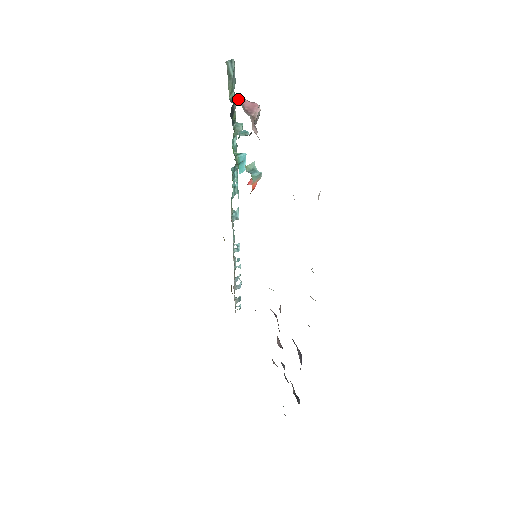
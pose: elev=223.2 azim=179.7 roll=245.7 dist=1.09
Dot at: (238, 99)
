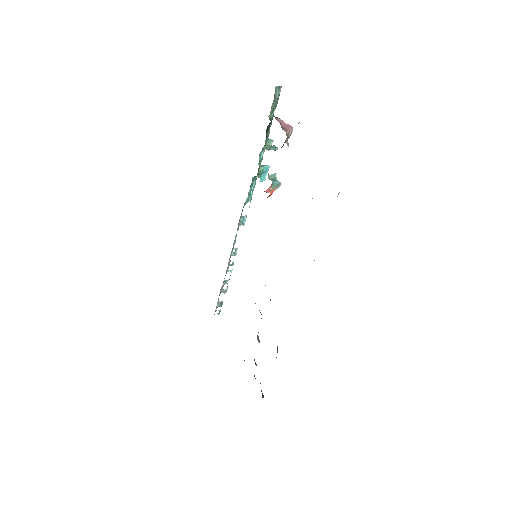
Dot at: (277, 118)
